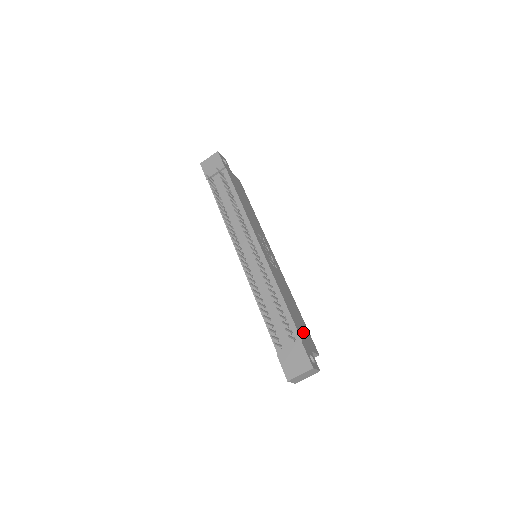
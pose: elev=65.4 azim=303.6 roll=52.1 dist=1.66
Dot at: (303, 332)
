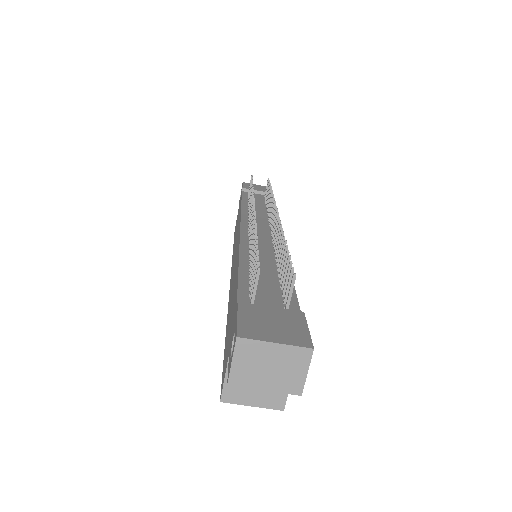
Dot at: occluded
